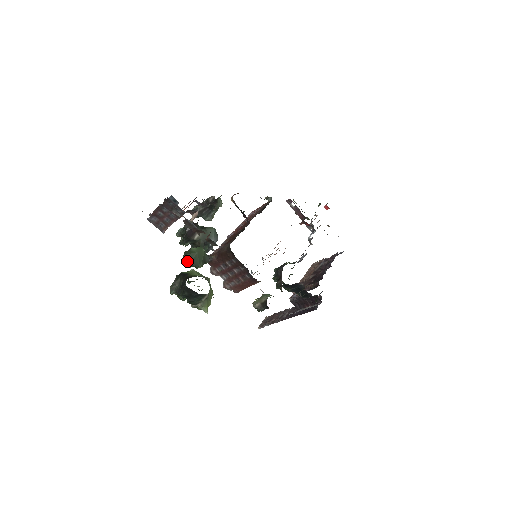
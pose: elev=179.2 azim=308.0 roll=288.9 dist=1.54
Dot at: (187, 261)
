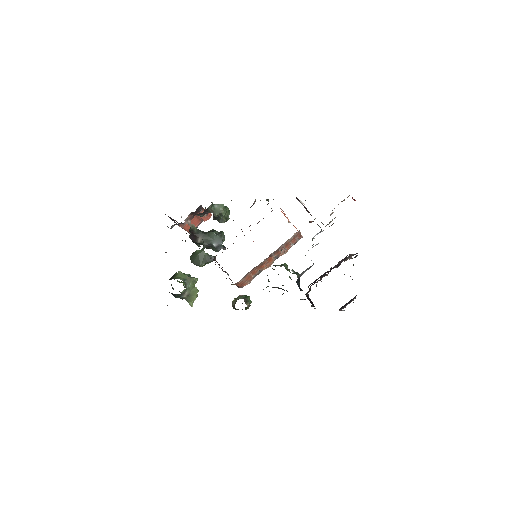
Dot at: (191, 261)
